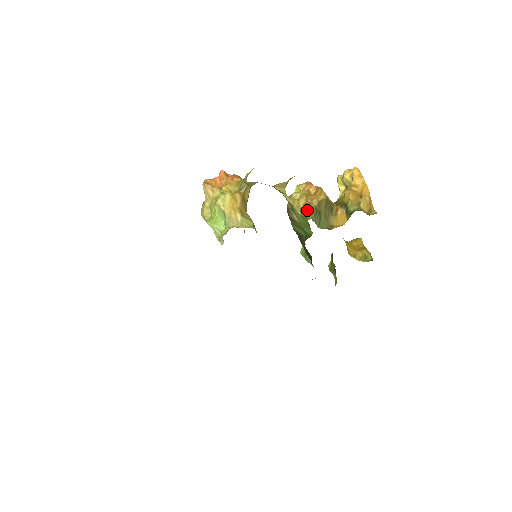
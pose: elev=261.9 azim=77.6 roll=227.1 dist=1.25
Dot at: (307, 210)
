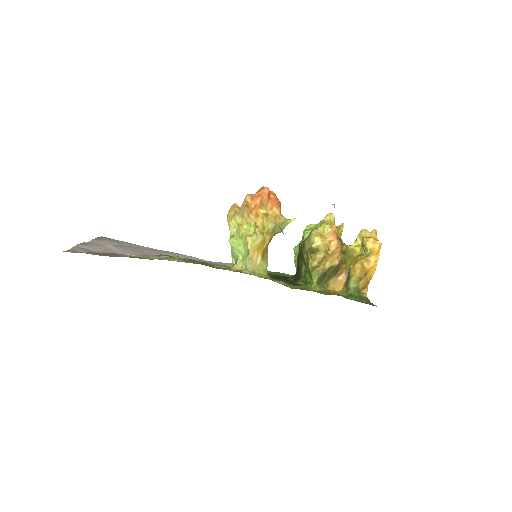
Dot at: (317, 275)
